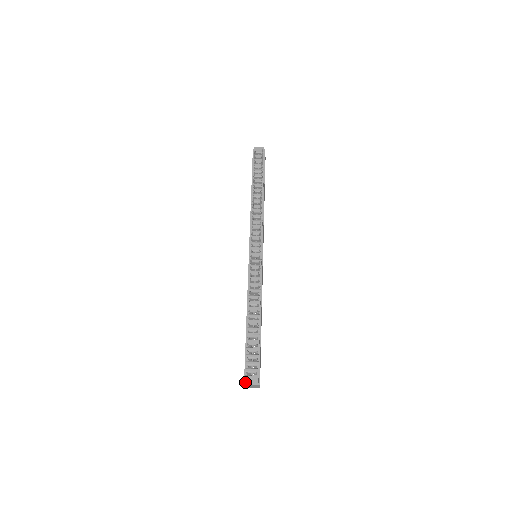
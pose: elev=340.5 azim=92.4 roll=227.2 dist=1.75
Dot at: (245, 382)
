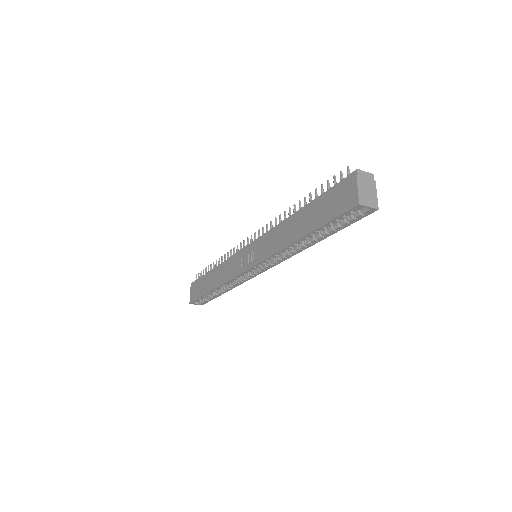
Dot at: (355, 170)
